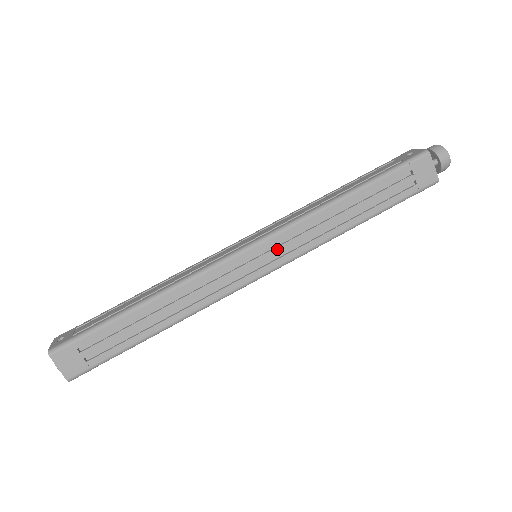
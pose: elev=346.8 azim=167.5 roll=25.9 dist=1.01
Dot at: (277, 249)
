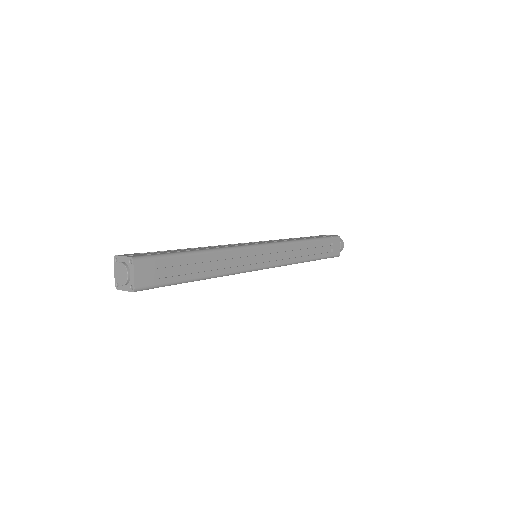
Dot at: (275, 254)
